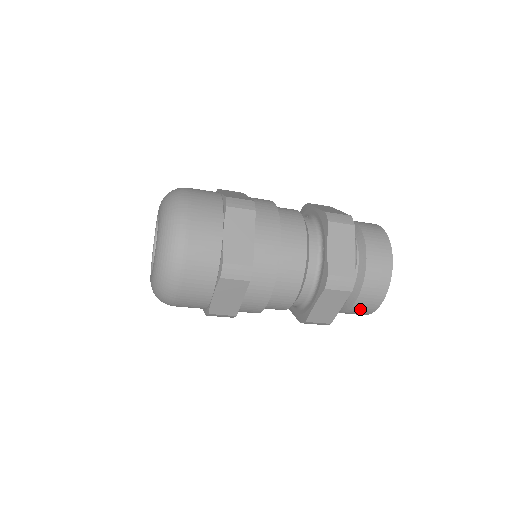
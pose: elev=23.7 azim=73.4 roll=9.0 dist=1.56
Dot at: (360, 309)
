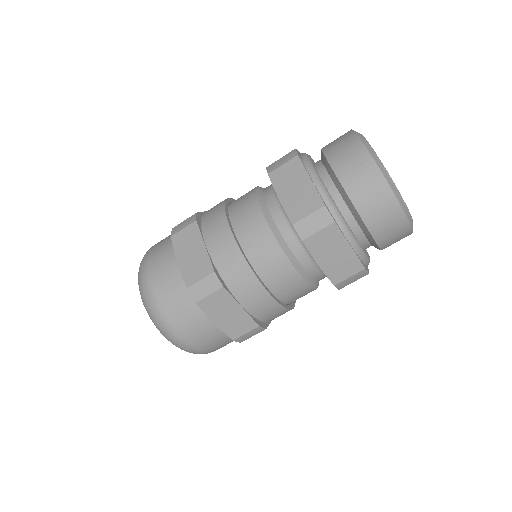
Dot at: (386, 230)
